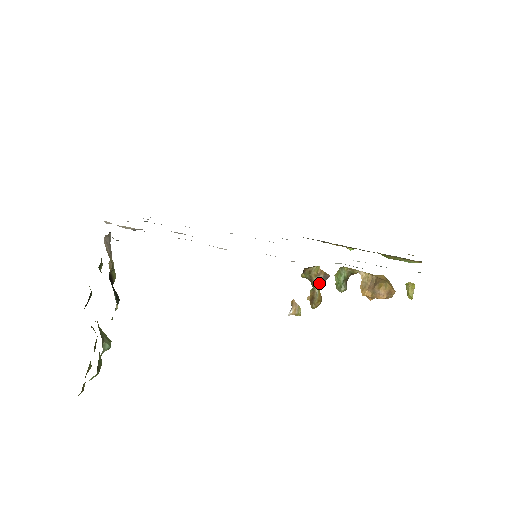
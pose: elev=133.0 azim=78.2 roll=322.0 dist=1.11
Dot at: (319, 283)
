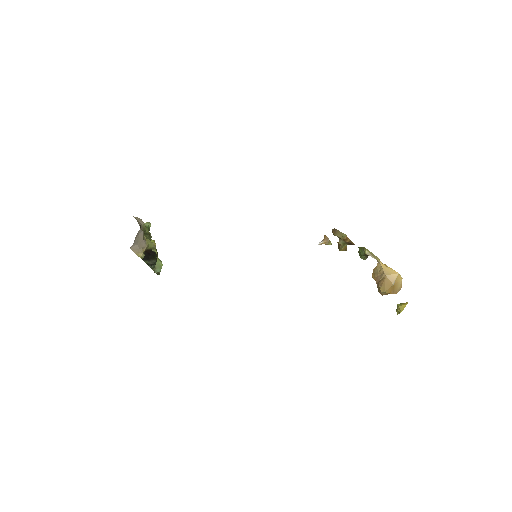
Dot at: (344, 244)
